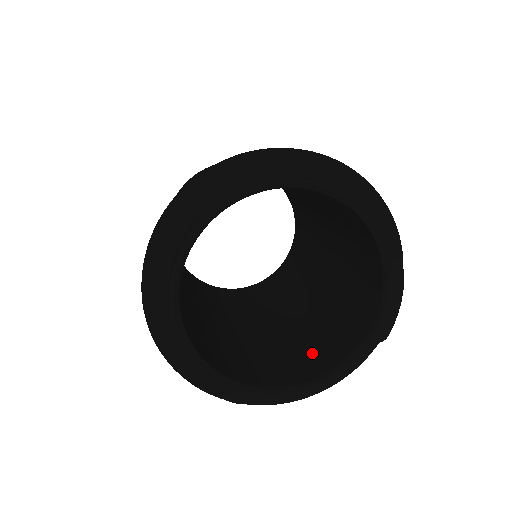
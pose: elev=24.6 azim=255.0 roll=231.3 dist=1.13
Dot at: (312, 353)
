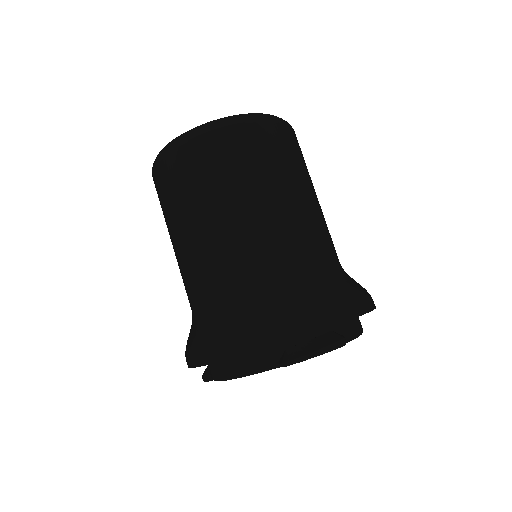
Dot at: occluded
